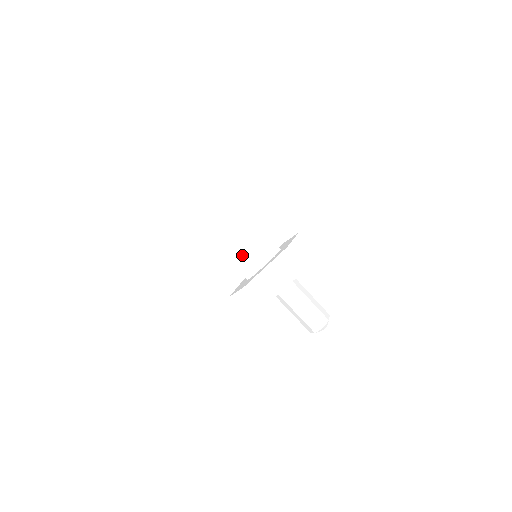
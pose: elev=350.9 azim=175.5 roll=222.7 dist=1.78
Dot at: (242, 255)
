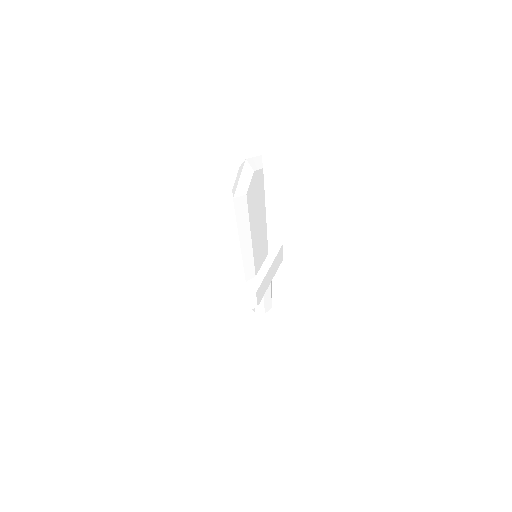
Dot at: (256, 259)
